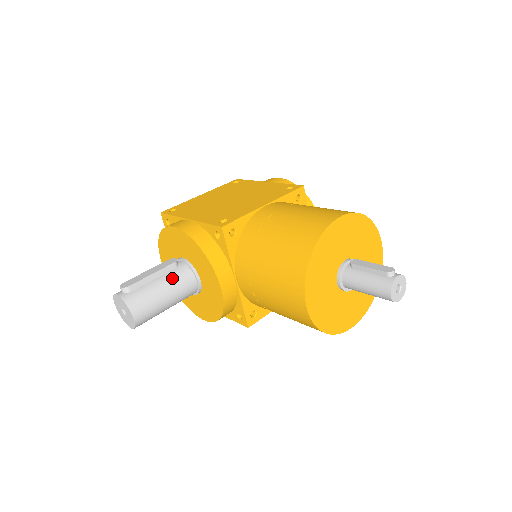
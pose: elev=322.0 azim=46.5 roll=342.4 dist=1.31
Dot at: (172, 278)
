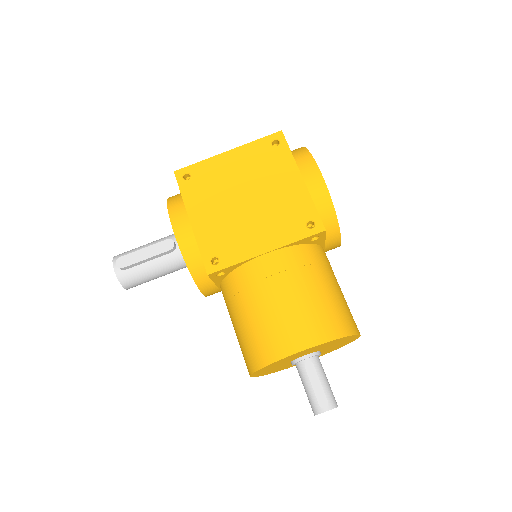
Dot at: (166, 263)
